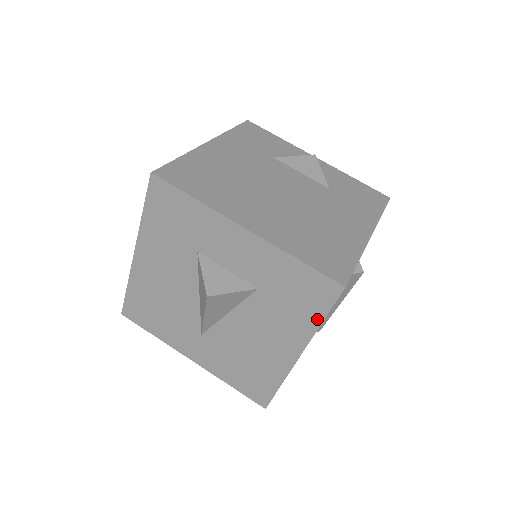
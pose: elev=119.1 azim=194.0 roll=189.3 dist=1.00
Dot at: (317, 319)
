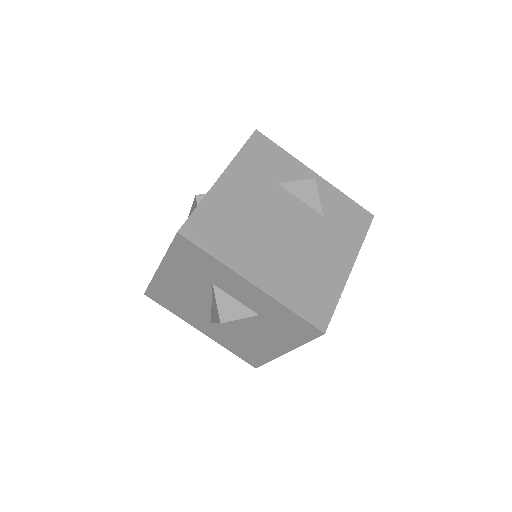
Dot at: (301, 341)
